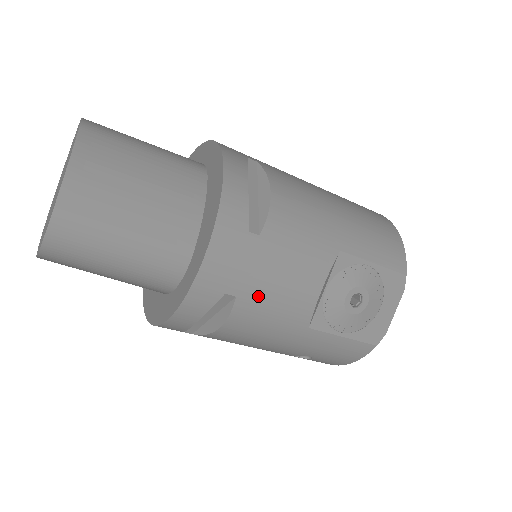
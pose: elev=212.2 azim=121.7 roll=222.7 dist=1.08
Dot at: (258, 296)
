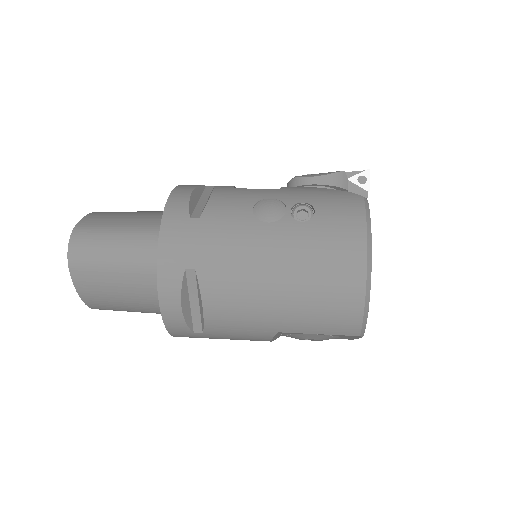
Dot at: occluded
